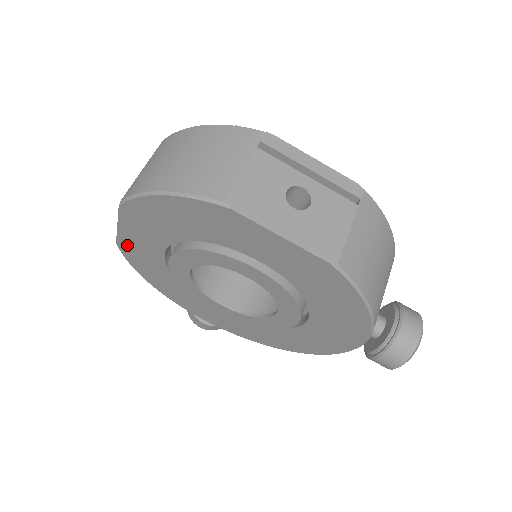
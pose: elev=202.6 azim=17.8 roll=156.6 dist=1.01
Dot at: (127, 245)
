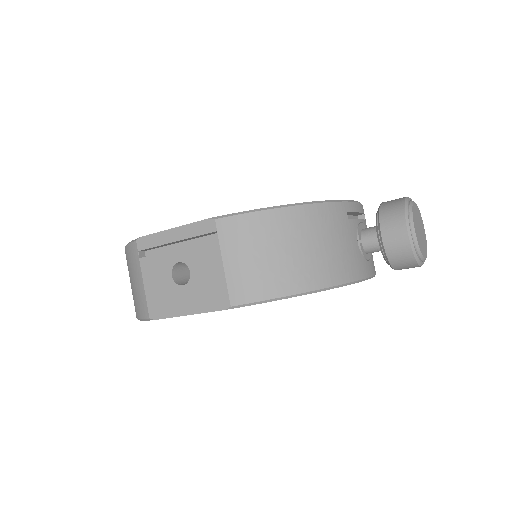
Dot at: occluded
